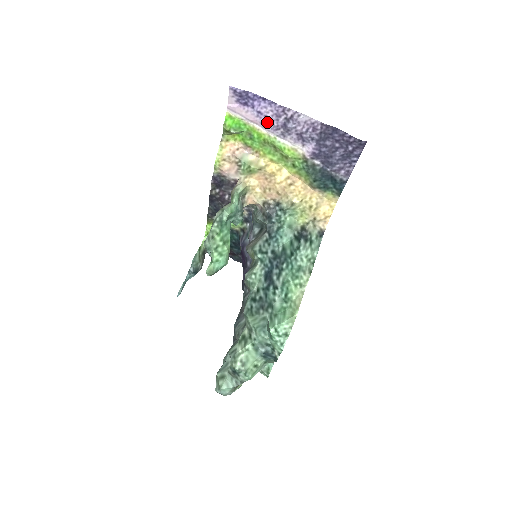
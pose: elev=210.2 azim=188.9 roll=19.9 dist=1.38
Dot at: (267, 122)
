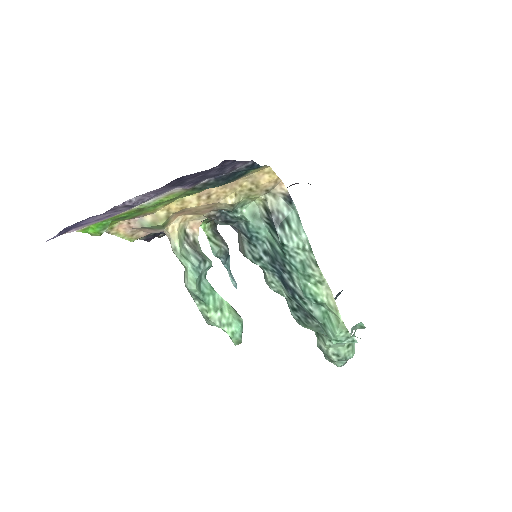
Dot at: occluded
